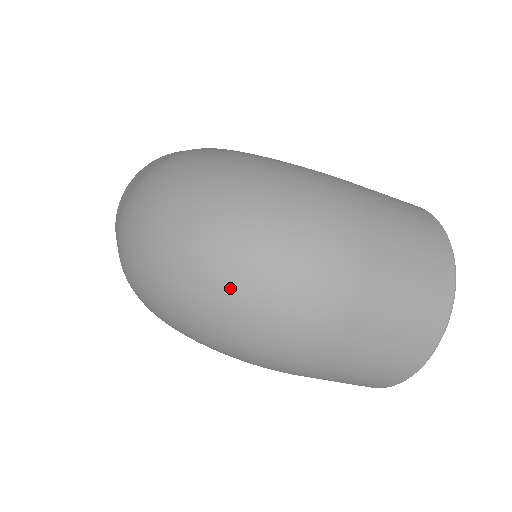
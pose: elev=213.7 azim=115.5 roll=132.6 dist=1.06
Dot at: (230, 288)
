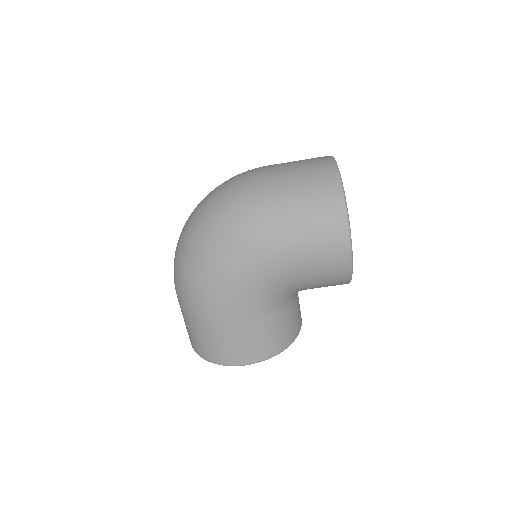
Dot at: (207, 202)
